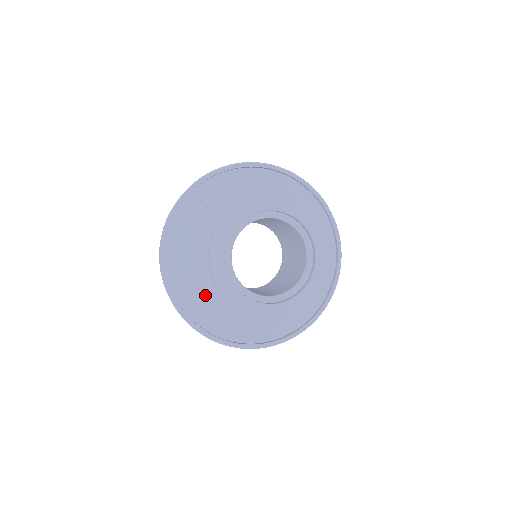
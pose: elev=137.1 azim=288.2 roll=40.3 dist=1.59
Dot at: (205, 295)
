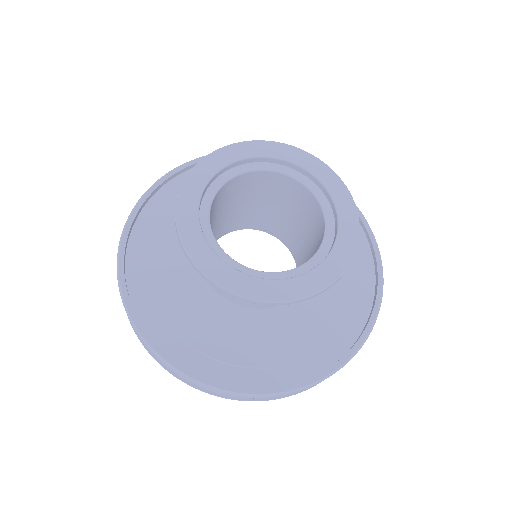
Dot at: (205, 331)
